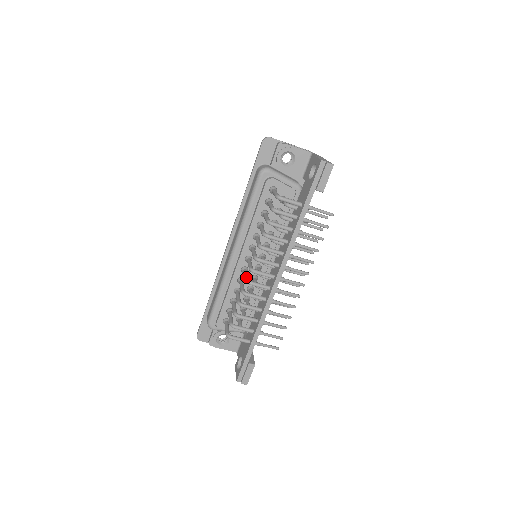
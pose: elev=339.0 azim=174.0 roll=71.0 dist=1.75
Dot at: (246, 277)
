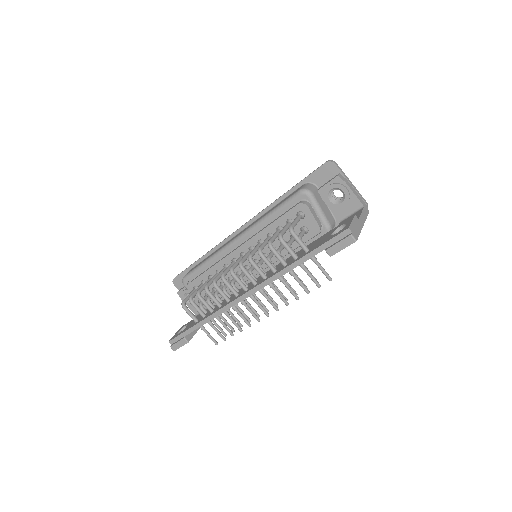
Dot at: (225, 271)
